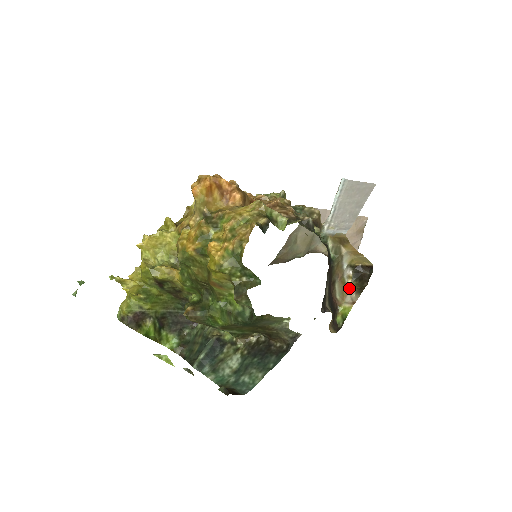
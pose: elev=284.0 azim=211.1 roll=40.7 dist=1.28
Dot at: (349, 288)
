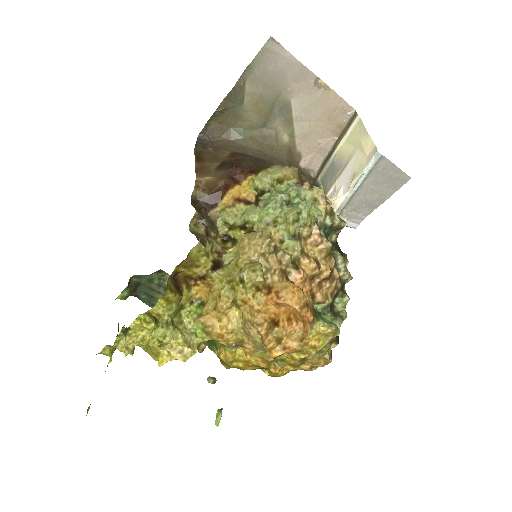
Dot at: occluded
